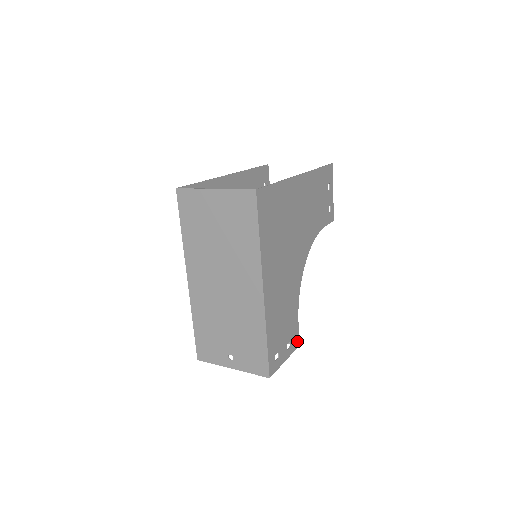
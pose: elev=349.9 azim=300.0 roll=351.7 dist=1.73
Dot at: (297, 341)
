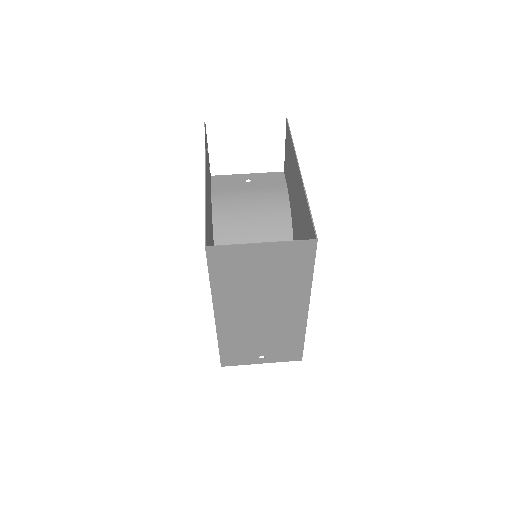
Dot at: occluded
